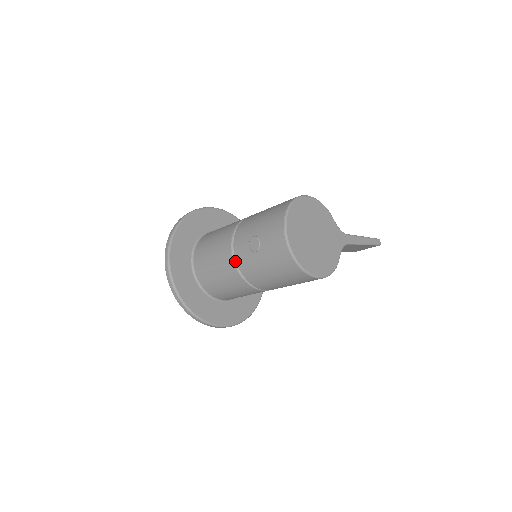
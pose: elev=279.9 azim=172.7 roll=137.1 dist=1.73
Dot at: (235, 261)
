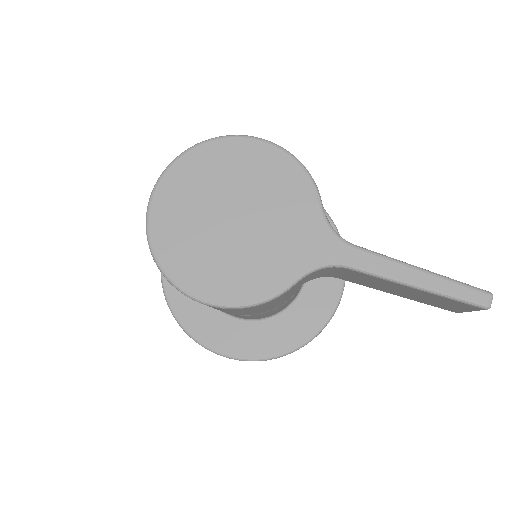
Dot at: occluded
